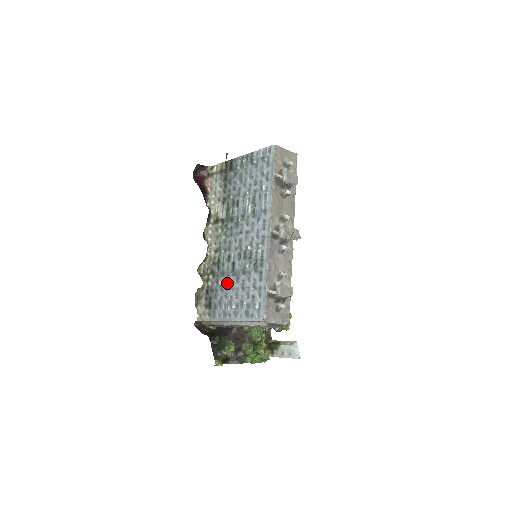
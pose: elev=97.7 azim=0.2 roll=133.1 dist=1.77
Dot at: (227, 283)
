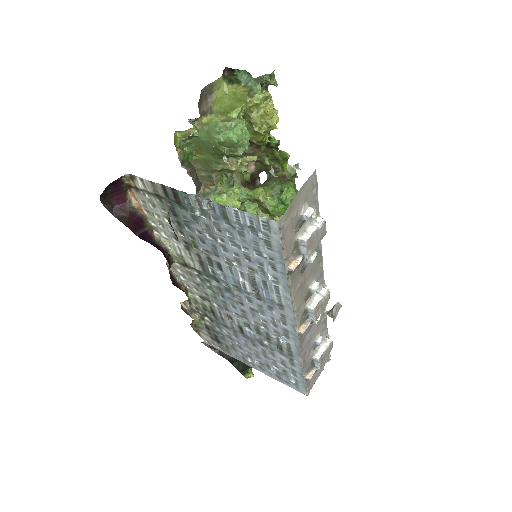
Dot at: (237, 339)
